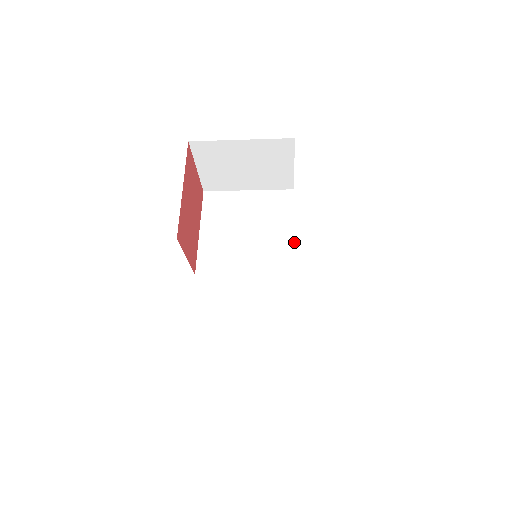
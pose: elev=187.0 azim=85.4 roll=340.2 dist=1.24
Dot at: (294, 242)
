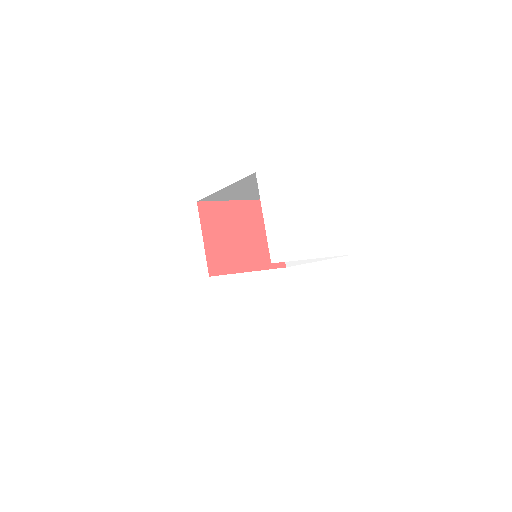
Dot at: occluded
